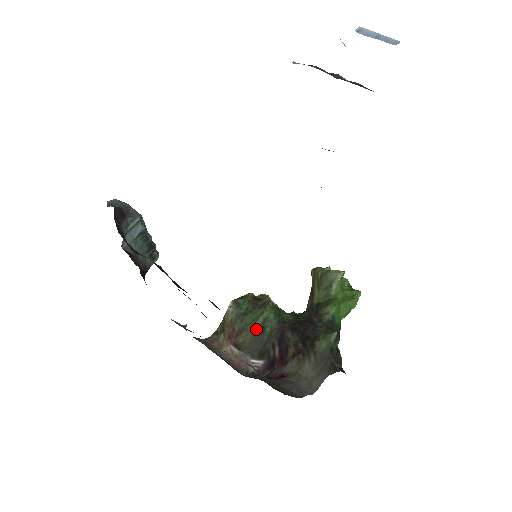
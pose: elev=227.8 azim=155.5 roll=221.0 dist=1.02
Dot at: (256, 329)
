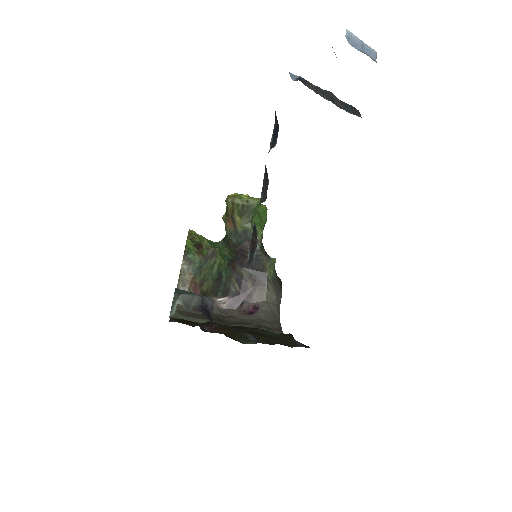
Dot at: (215, 276)
